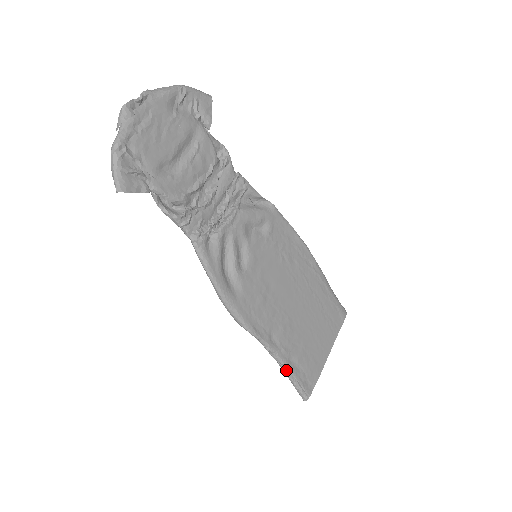
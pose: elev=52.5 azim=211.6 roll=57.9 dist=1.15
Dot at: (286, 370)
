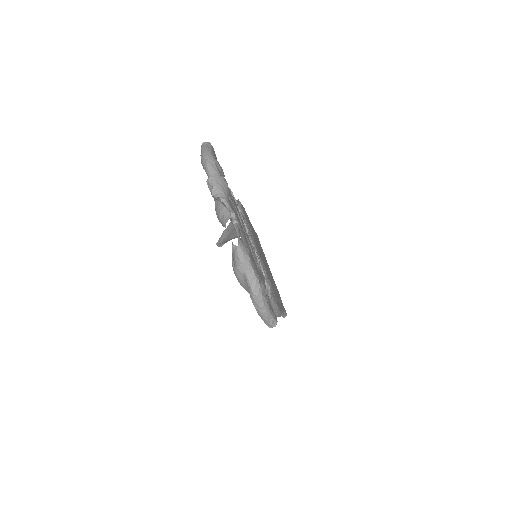
Dot at: occluded
